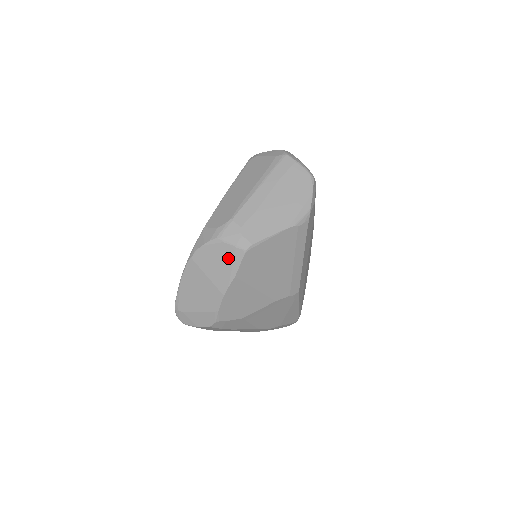
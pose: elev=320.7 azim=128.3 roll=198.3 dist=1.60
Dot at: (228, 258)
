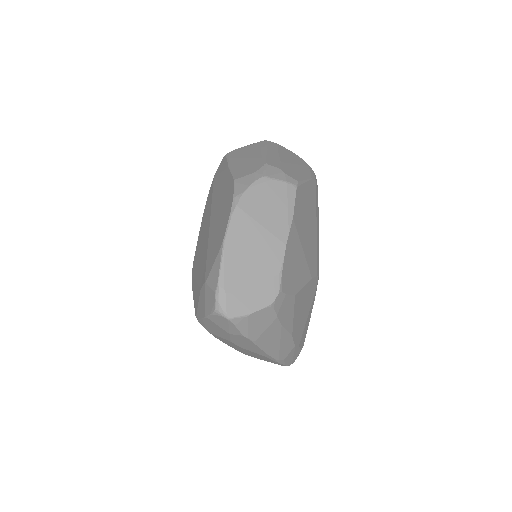
Dot at: (281, 197)
